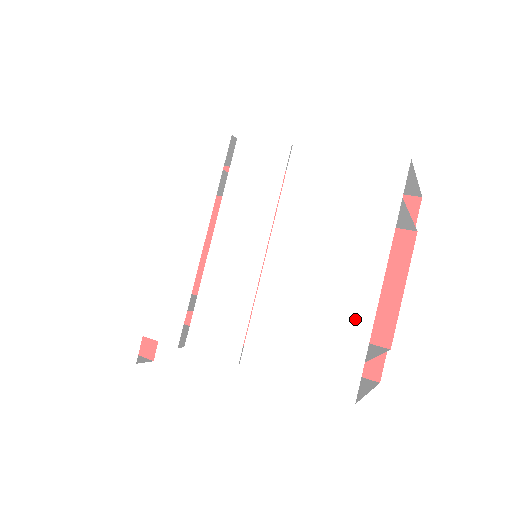
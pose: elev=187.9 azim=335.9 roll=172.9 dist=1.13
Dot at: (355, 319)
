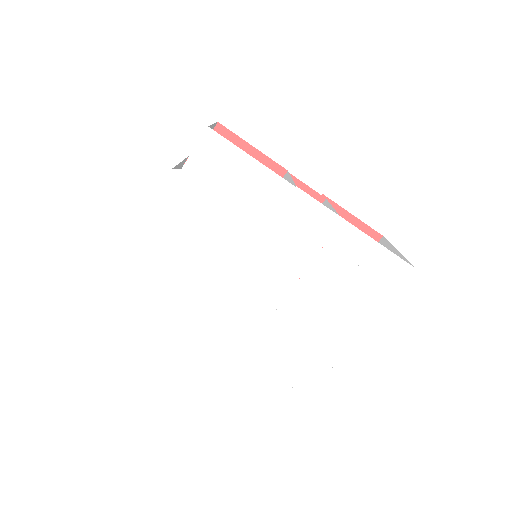
Dot at: (330, 352)
